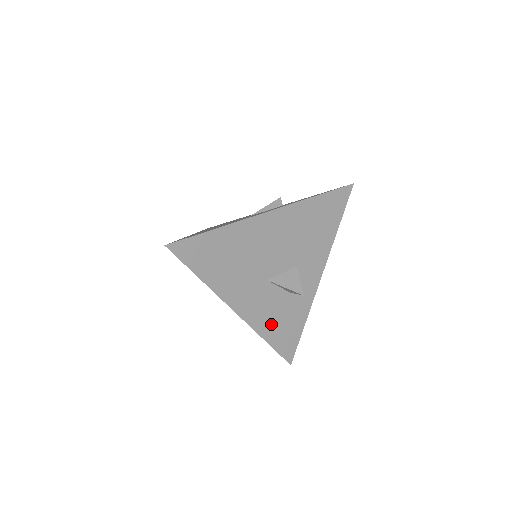
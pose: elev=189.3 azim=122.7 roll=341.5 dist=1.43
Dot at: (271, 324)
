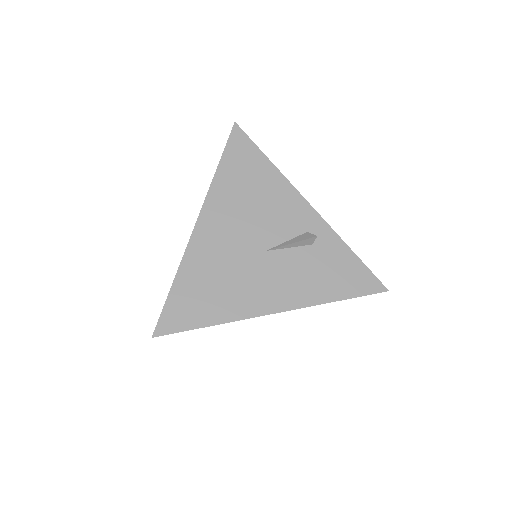
Dot at: occluded
